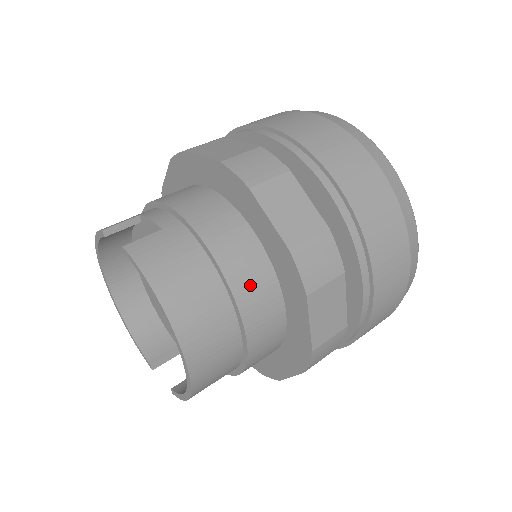
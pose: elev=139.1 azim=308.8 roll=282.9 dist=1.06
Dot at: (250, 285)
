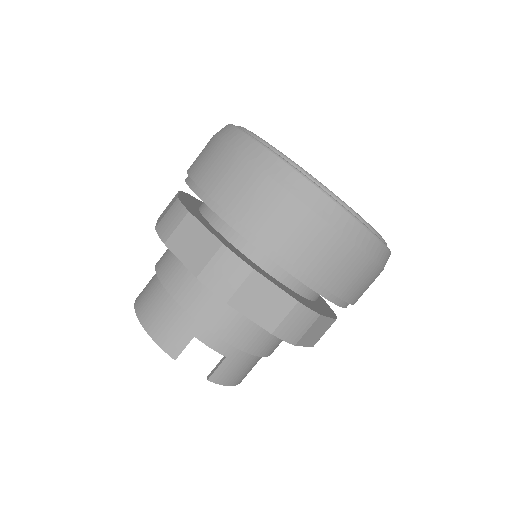
Dot at: occluded
